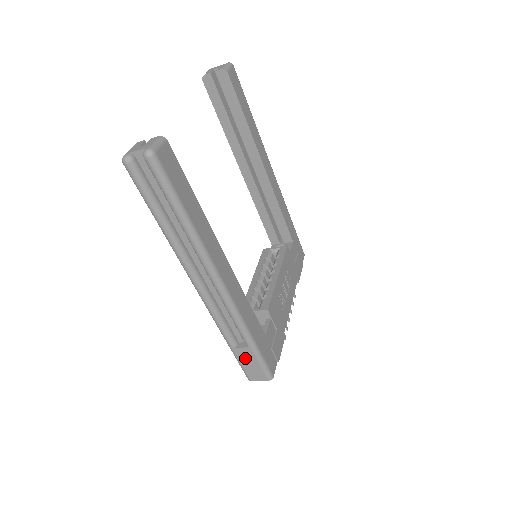
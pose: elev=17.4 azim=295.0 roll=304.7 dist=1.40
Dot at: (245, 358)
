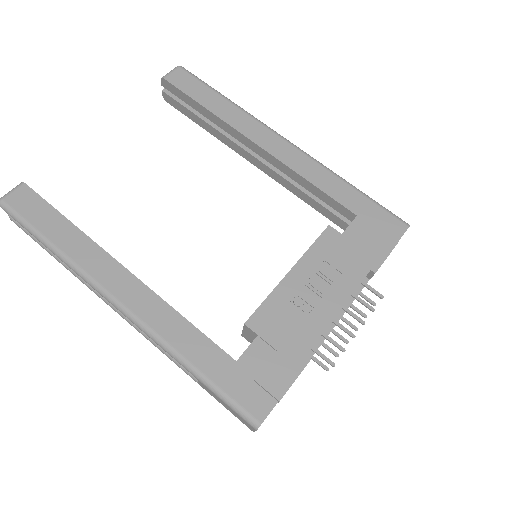
Dot at: (215, 396)
